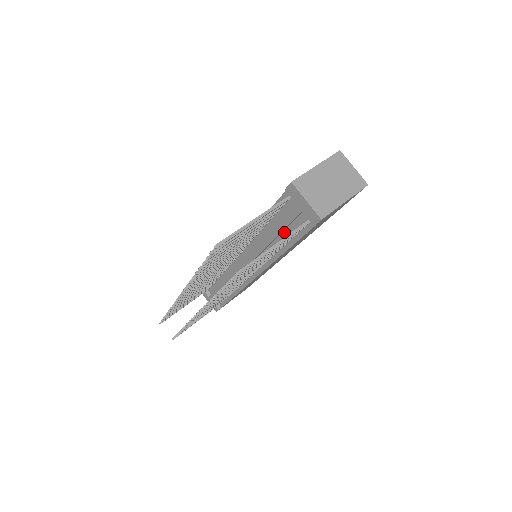
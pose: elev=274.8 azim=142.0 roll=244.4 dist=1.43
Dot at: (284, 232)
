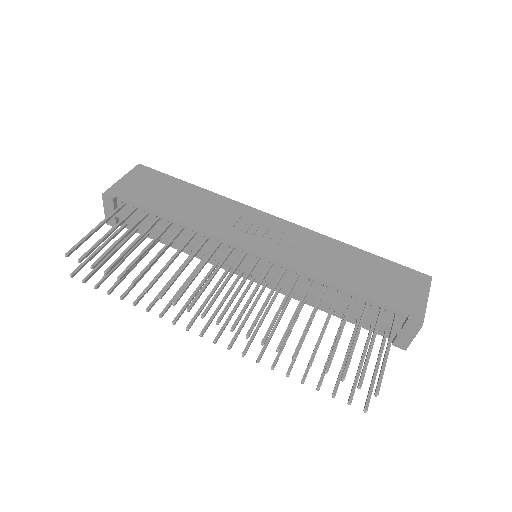
Dot at: occluded
